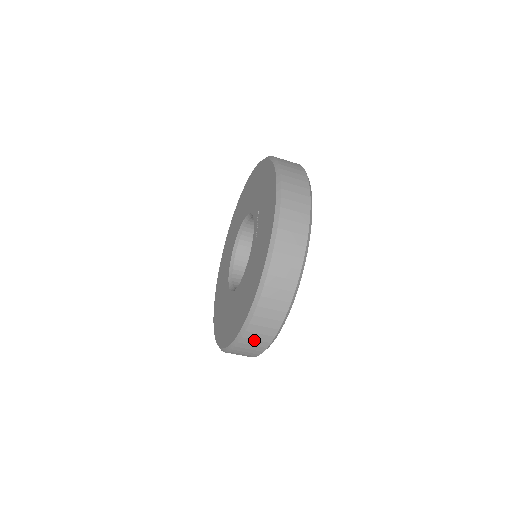
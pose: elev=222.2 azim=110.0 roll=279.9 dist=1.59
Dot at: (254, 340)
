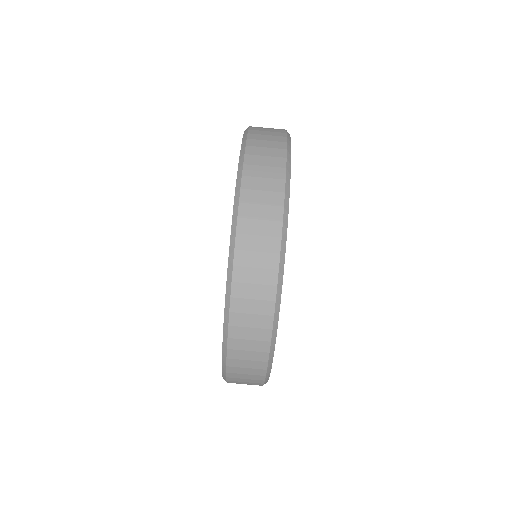
Dot at: (251, 285)
